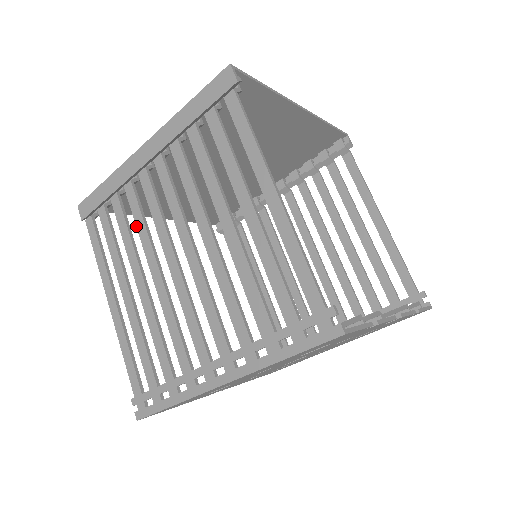
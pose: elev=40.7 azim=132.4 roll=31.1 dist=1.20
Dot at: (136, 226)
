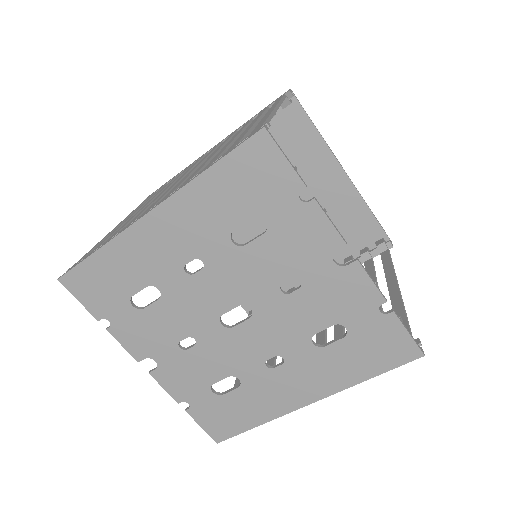
Dot at: occluded
